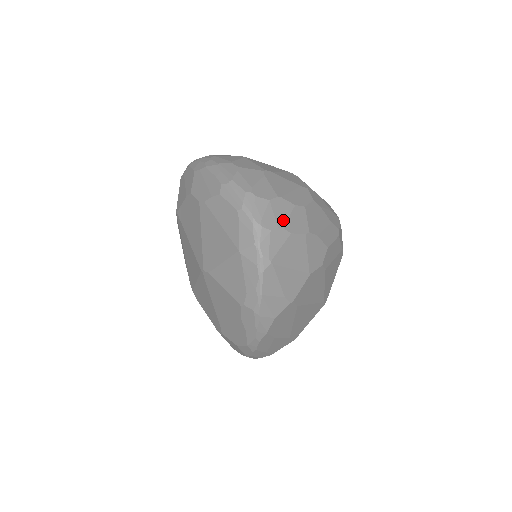
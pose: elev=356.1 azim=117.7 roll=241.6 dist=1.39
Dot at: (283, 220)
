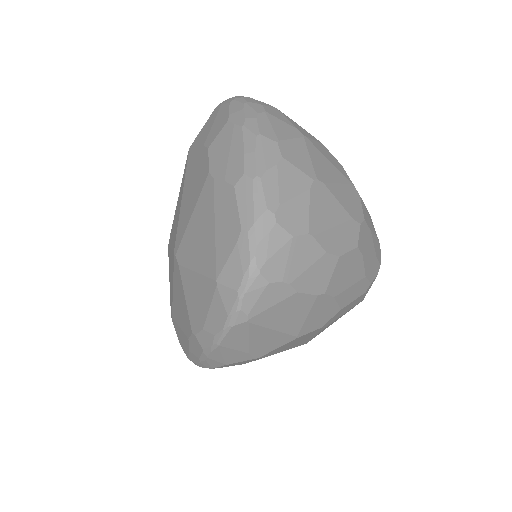
Dot at: (296, 271)
